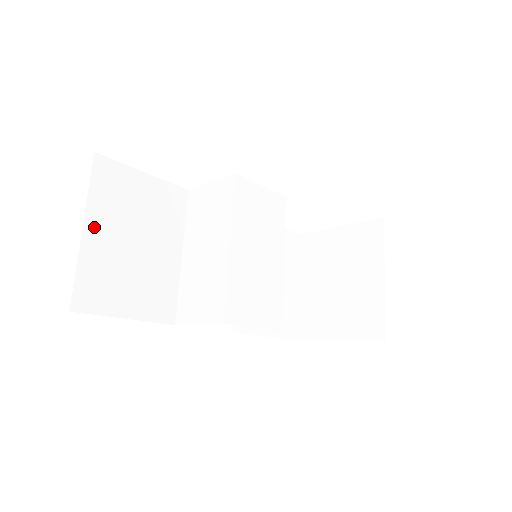
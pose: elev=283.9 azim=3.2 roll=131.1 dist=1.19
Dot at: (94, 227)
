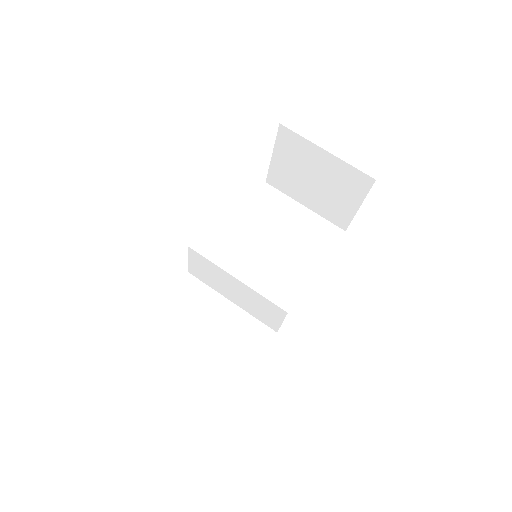
Dot at: (183, 360)
